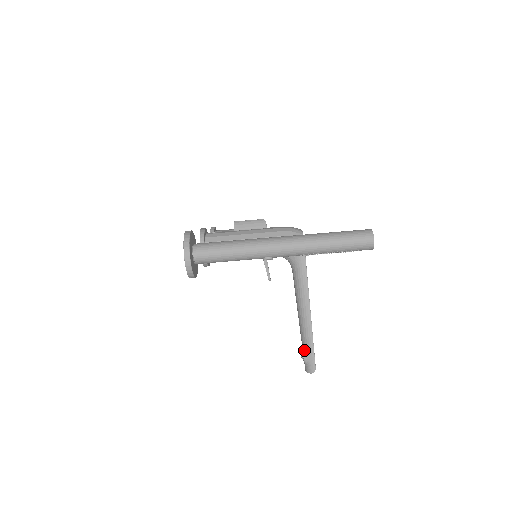
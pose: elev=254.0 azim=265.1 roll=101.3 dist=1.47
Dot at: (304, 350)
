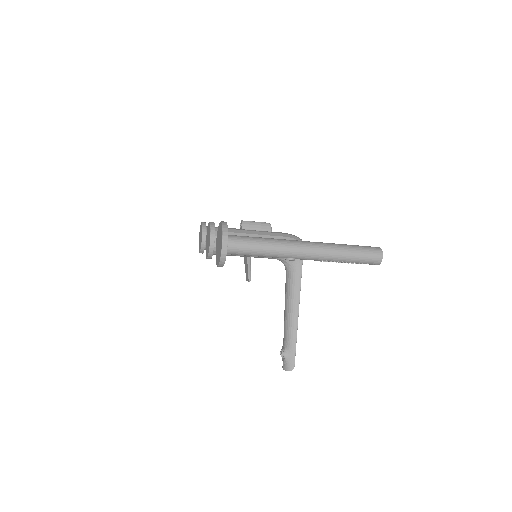
Dot at: (286, 349)
